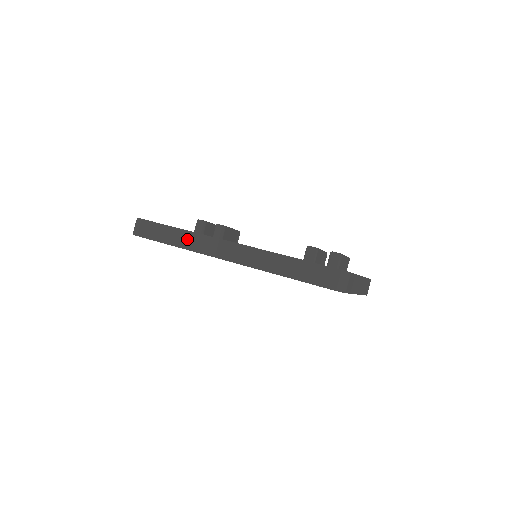
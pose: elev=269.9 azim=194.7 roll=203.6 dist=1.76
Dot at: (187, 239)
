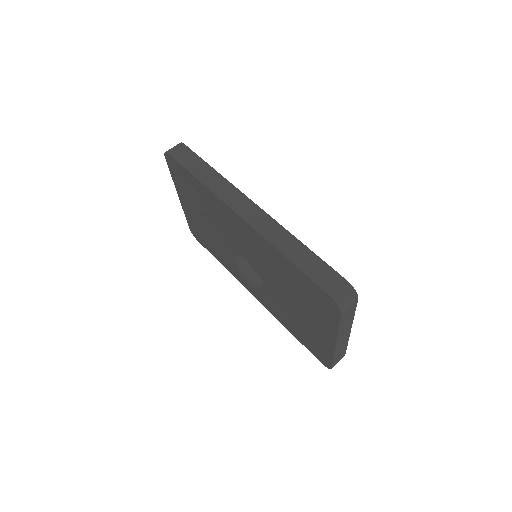
Dot at: (216, 181)
